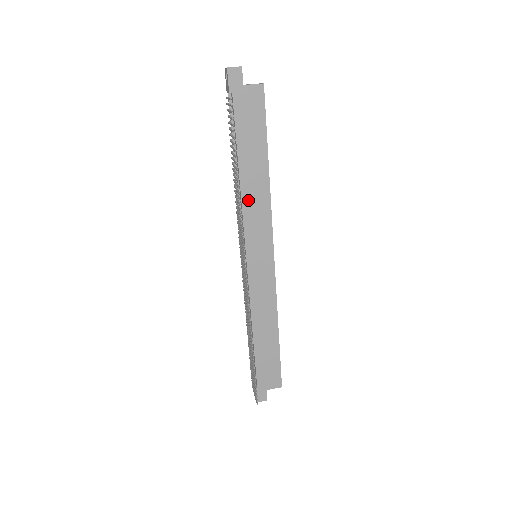
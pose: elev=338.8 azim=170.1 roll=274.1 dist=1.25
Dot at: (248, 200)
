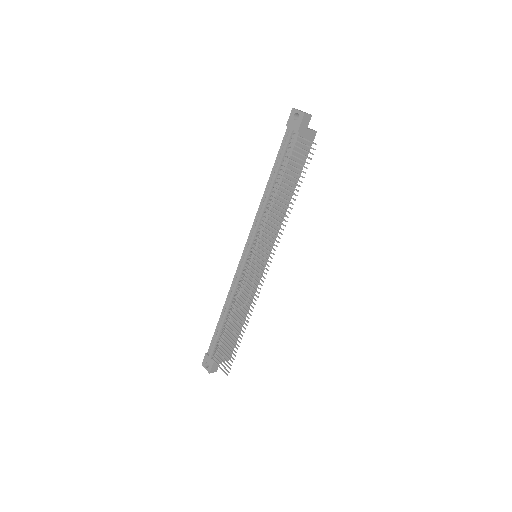
Dot at: occluded
